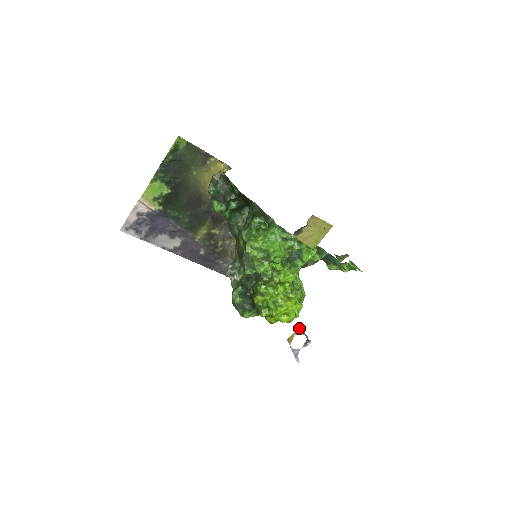
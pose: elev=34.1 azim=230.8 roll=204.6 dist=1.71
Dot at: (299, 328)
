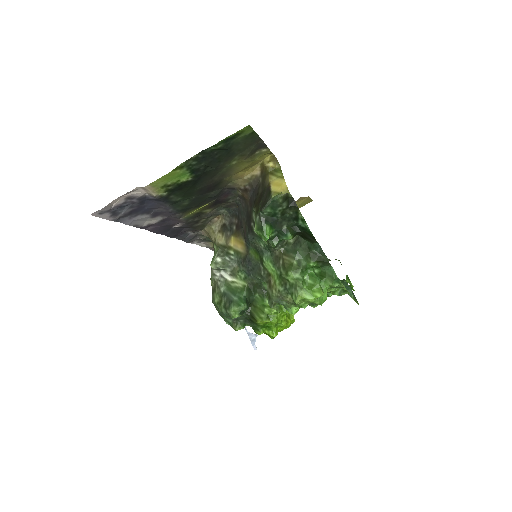
Dot at: occluded
